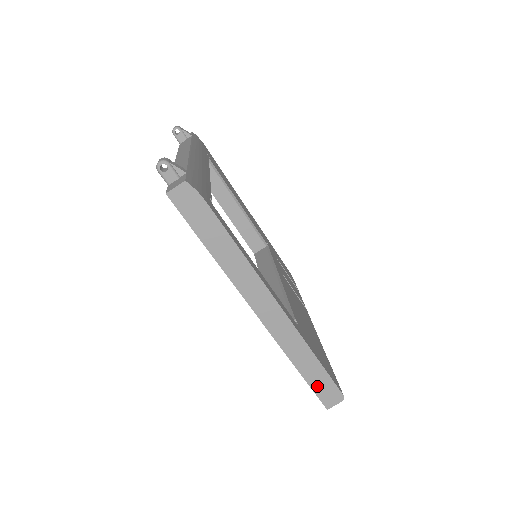
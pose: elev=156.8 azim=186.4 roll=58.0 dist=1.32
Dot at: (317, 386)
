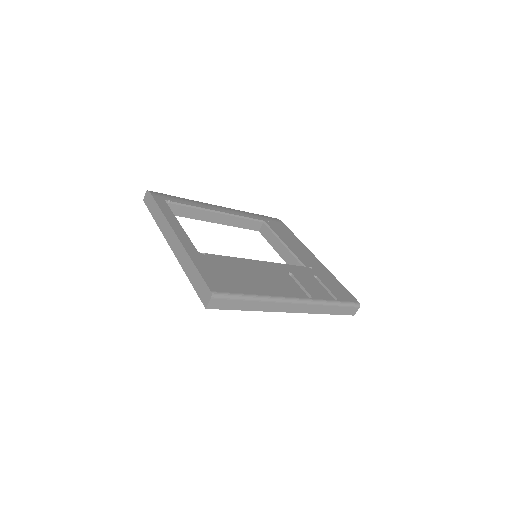
Dot at: (198, 288)
